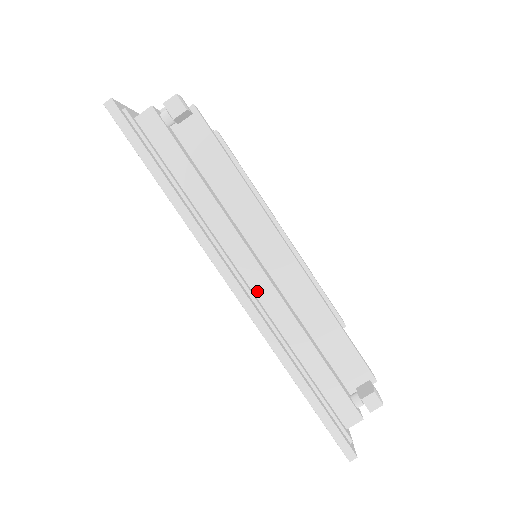
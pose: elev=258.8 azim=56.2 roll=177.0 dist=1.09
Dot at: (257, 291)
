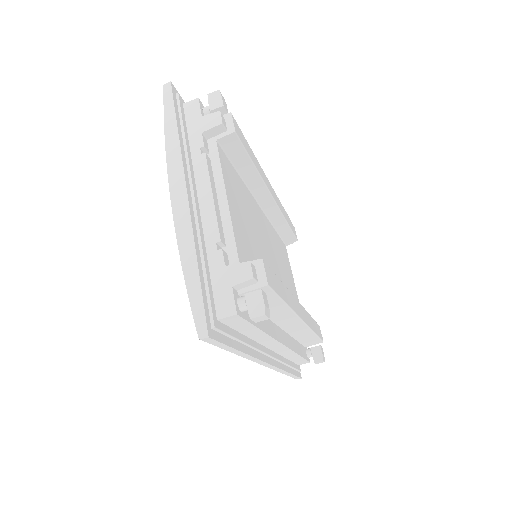
Dot at: (275, 350)
